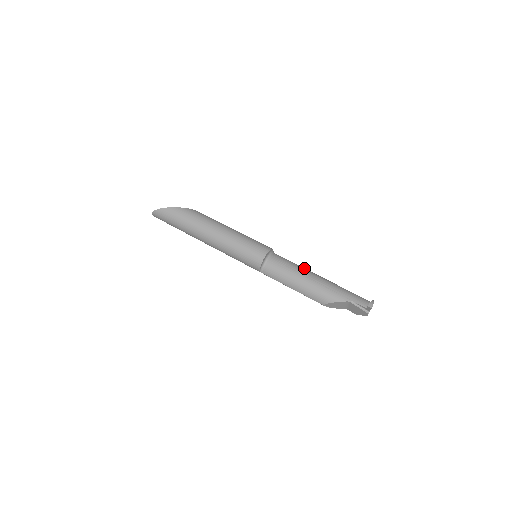
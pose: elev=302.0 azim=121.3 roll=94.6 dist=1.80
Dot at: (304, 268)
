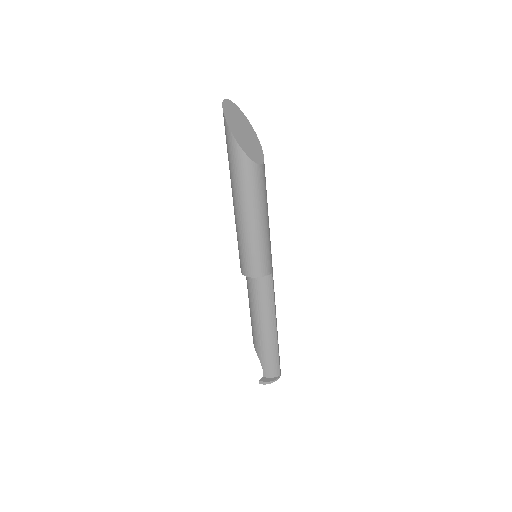
Dot at: (270, 311)
